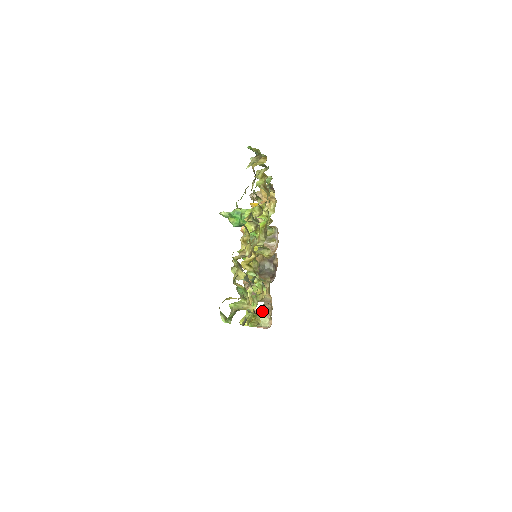
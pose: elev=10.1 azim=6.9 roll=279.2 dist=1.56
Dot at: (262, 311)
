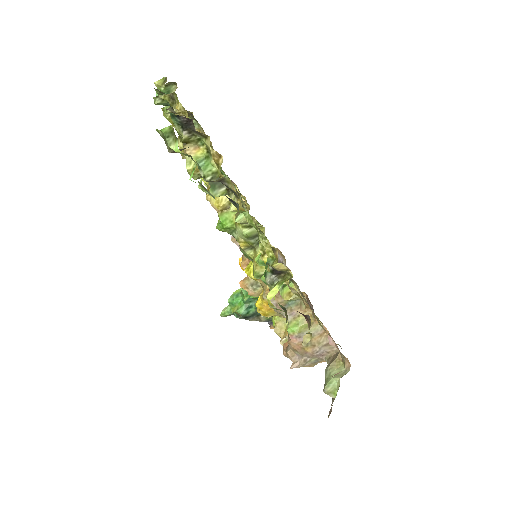
Dot at: (328, 365)
